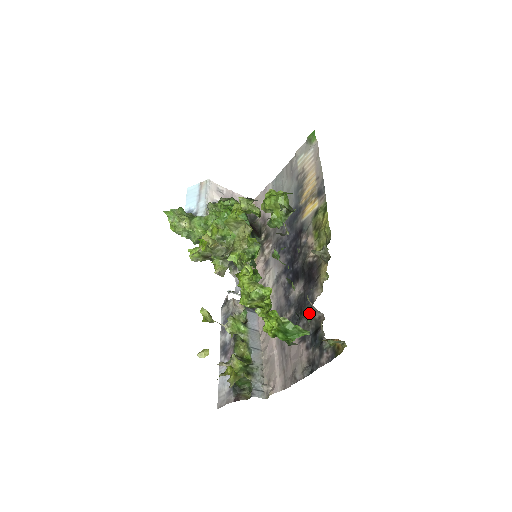
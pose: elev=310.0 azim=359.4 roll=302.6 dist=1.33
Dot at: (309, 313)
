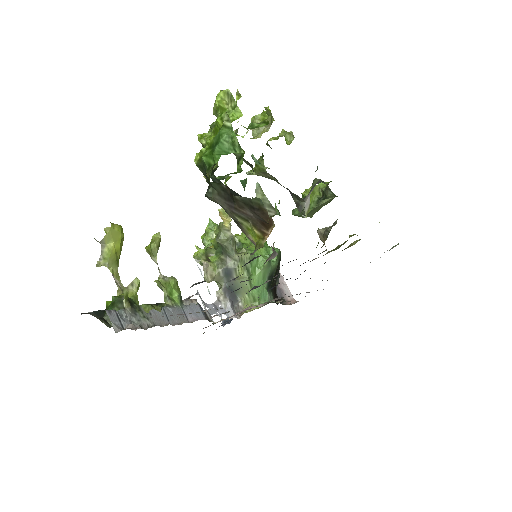
Dot at: occluded
